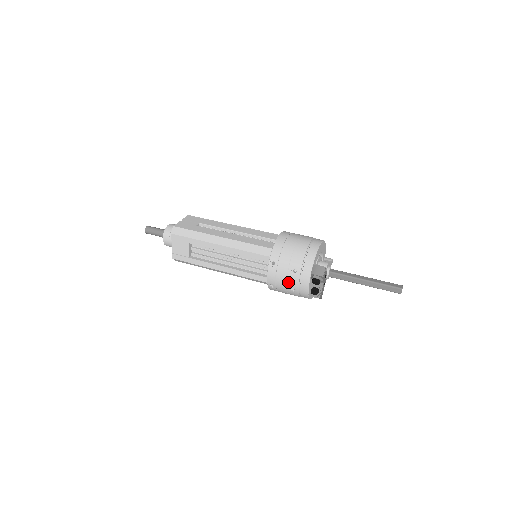
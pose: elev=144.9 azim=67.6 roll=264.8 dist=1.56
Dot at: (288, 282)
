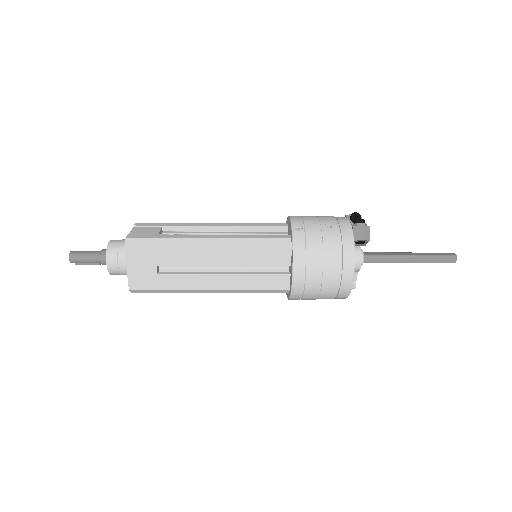
Dot at: (321, 219)
